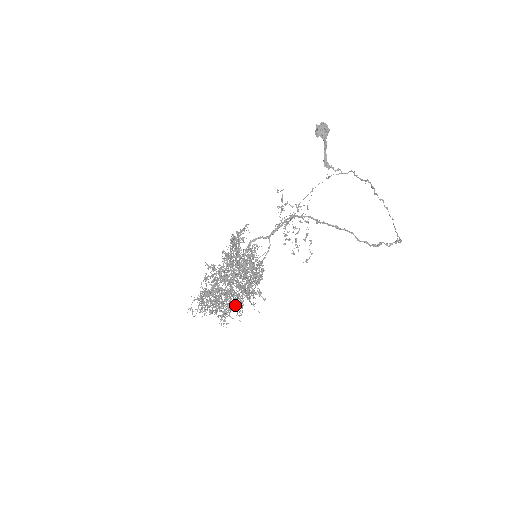
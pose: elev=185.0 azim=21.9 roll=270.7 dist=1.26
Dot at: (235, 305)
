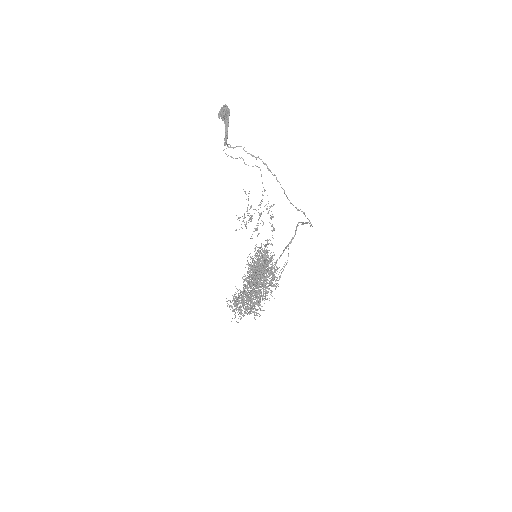
Dot at: occluded
